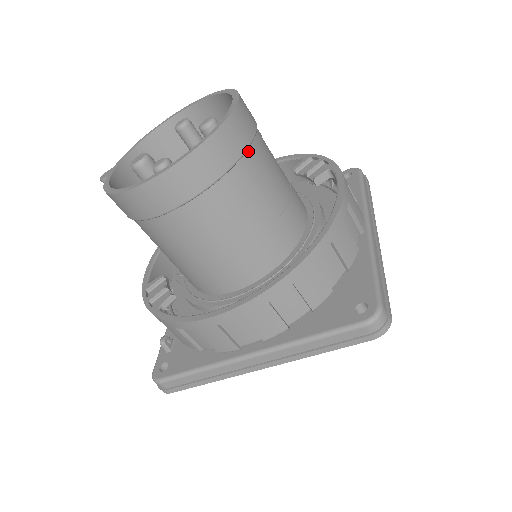
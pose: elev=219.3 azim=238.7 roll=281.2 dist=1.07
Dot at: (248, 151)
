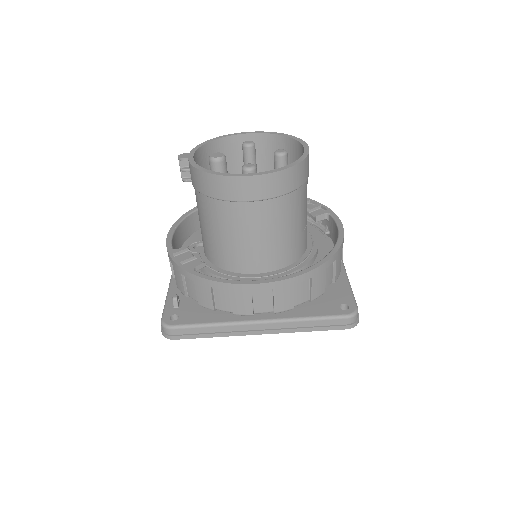
Dot at: (305, 182)
